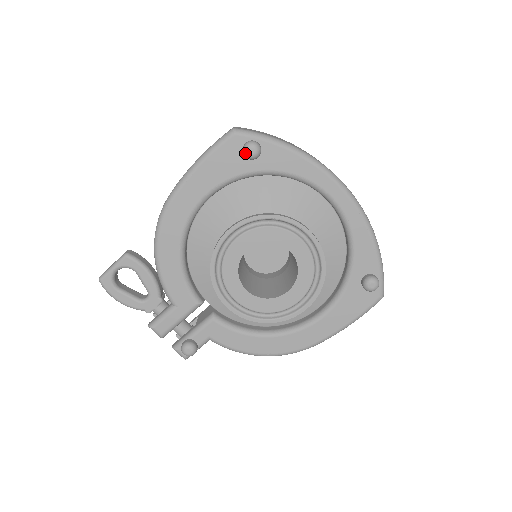
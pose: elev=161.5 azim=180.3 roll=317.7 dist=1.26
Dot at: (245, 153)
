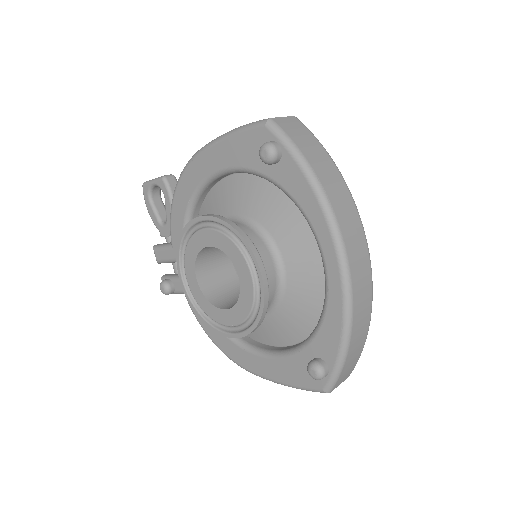
Dot at: (259, 152)
